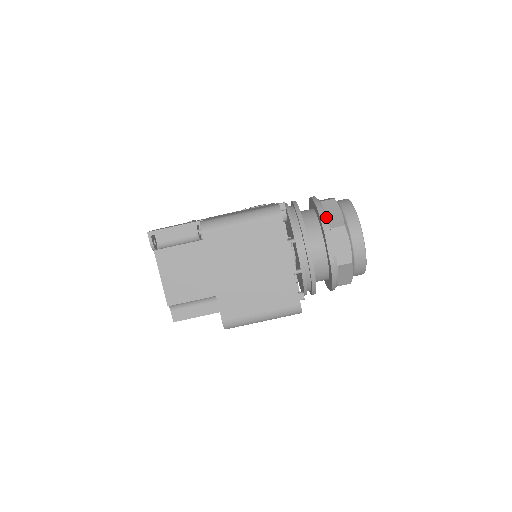
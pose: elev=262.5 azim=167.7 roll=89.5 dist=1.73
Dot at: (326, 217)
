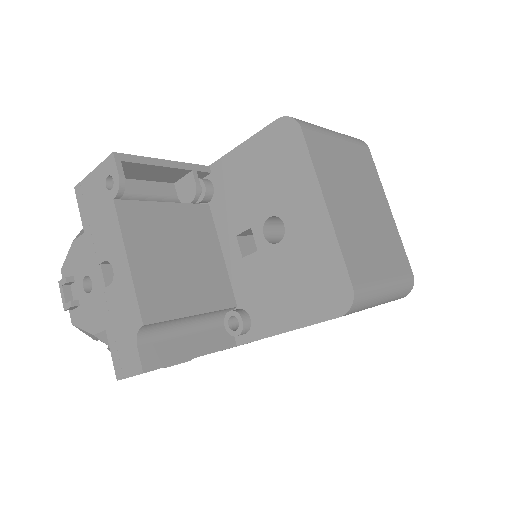
Dot at: occluded
